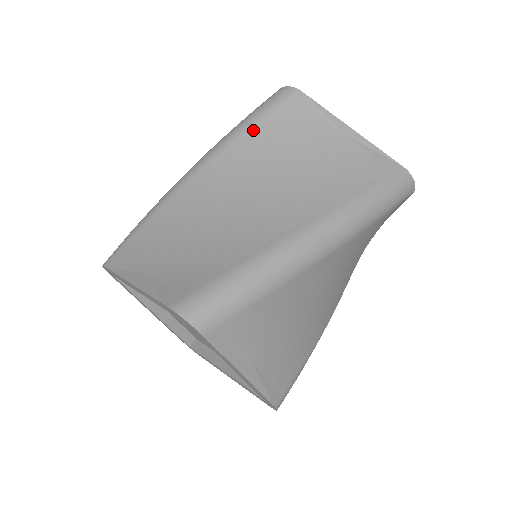
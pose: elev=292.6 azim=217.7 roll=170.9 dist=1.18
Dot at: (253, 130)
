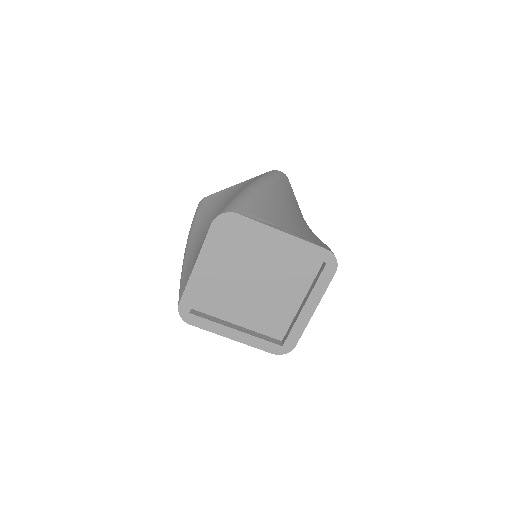
Dot at: (198, 216)
